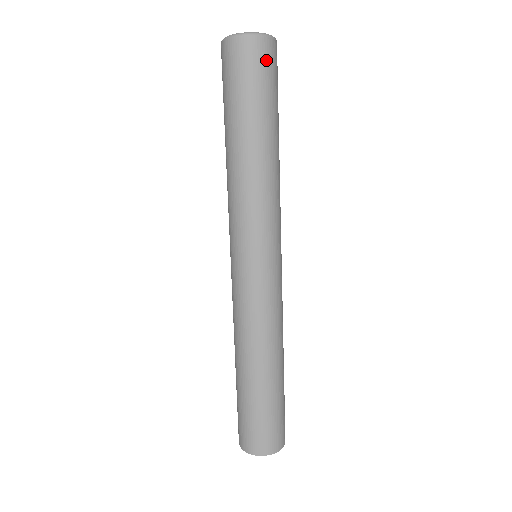
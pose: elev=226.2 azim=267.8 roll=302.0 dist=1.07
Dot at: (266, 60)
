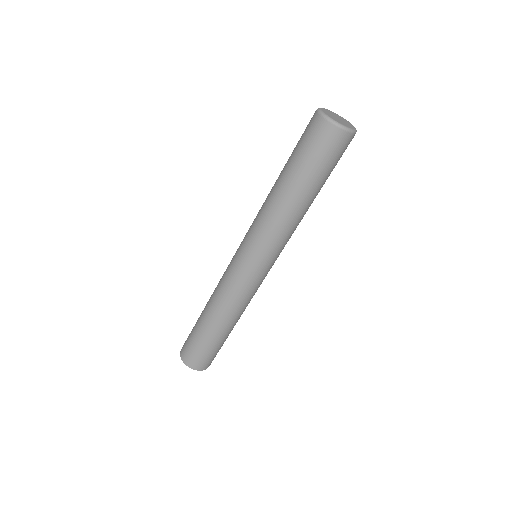
Dot at: (338, 147)
